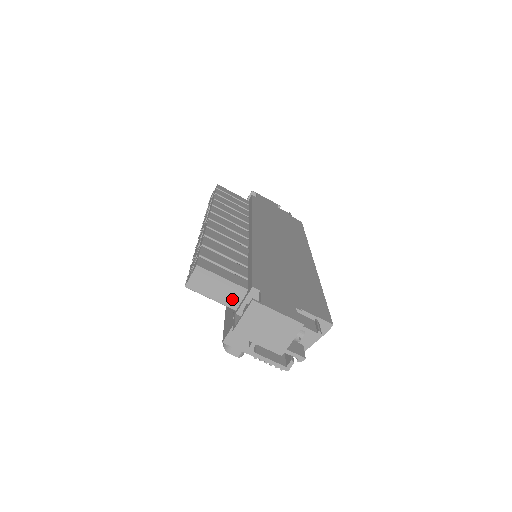
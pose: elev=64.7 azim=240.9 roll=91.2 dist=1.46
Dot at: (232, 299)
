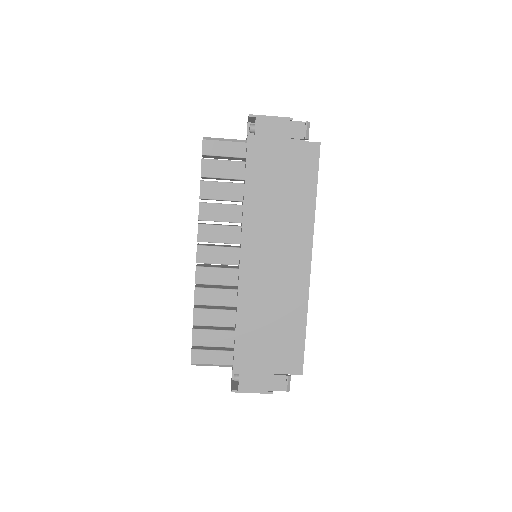
Dot at: occluded
